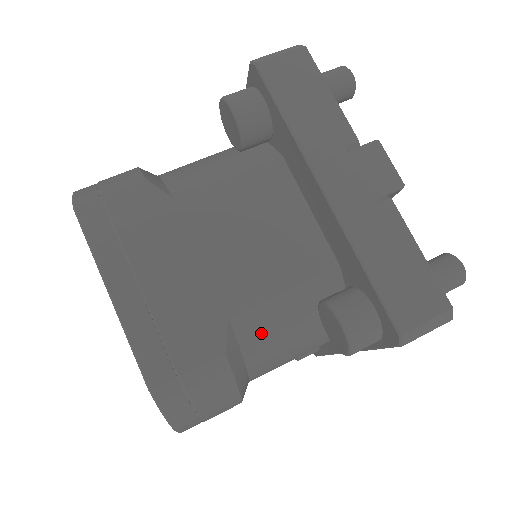
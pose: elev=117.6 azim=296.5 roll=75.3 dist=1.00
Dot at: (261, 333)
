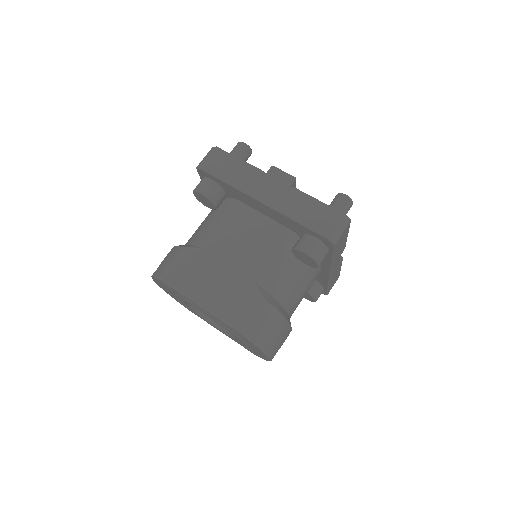
Dot at: (275, 282)
